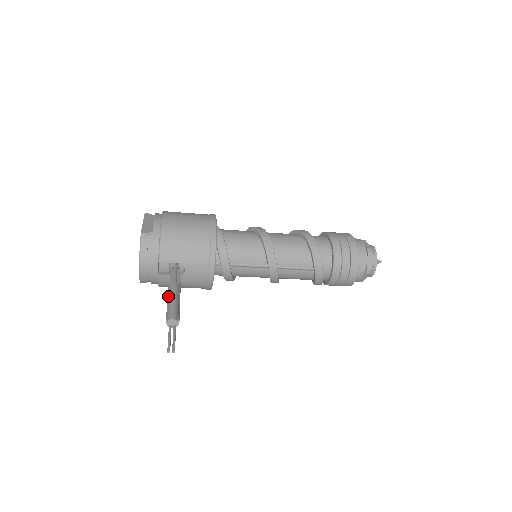
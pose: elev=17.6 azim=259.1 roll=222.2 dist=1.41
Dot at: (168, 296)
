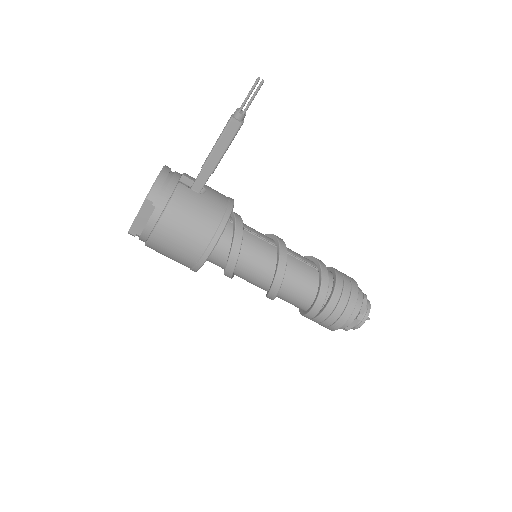
Dot at: (215, 144)
